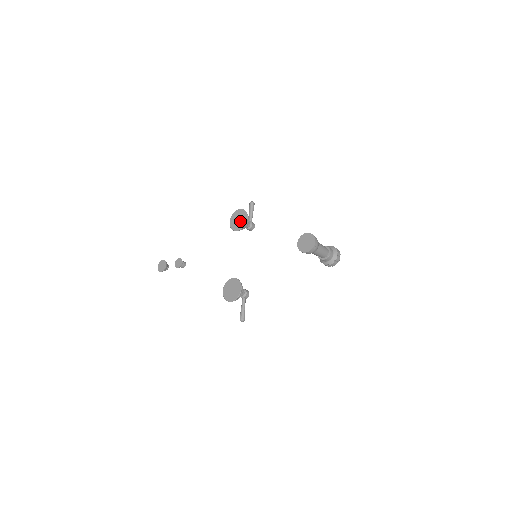
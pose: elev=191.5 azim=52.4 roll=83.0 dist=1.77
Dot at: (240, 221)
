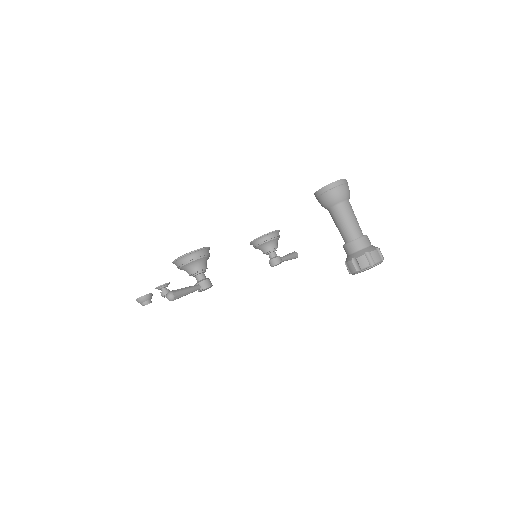
Dot at: occluded
